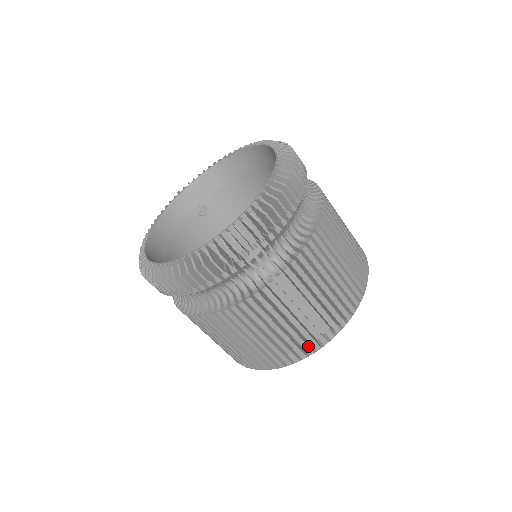
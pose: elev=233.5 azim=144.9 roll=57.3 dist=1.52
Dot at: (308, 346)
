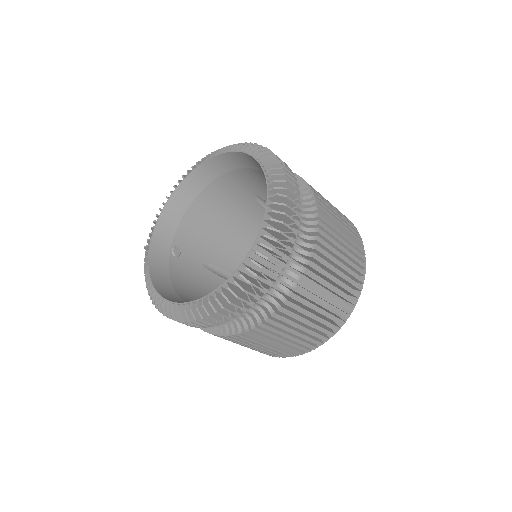
Dot at: (355, 291)
